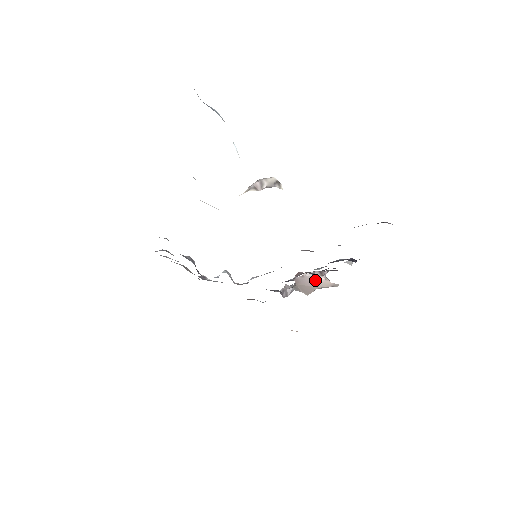
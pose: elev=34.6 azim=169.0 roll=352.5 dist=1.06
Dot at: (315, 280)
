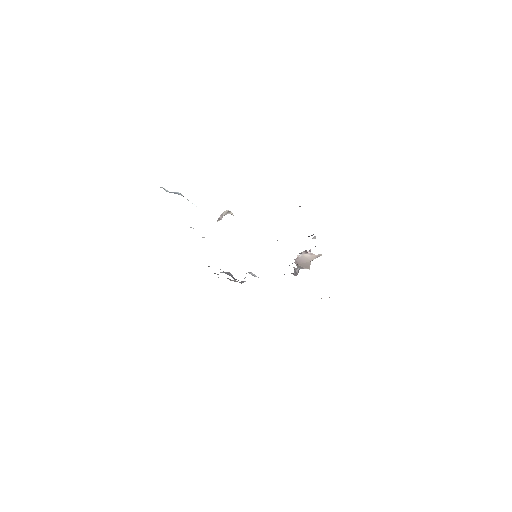
Dot at: (306, 257)
